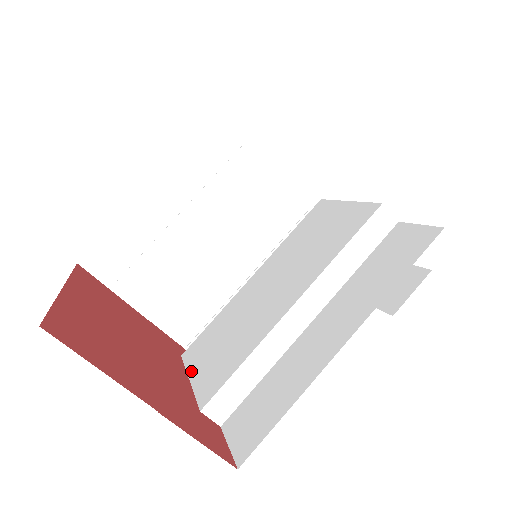
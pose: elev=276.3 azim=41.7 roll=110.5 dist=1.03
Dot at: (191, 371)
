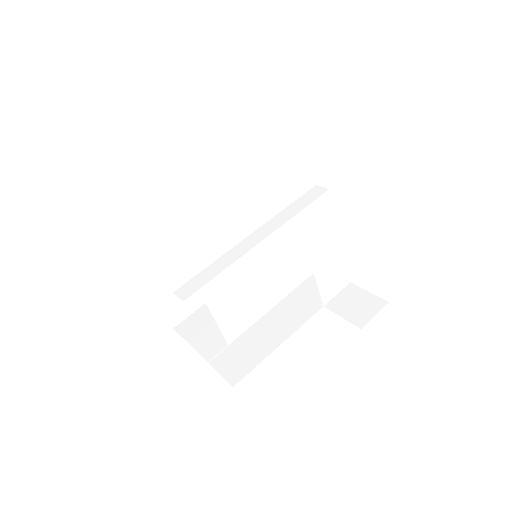
Dot at: occluded
